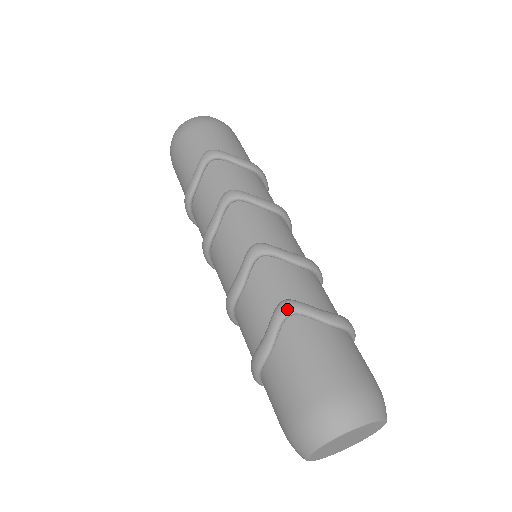
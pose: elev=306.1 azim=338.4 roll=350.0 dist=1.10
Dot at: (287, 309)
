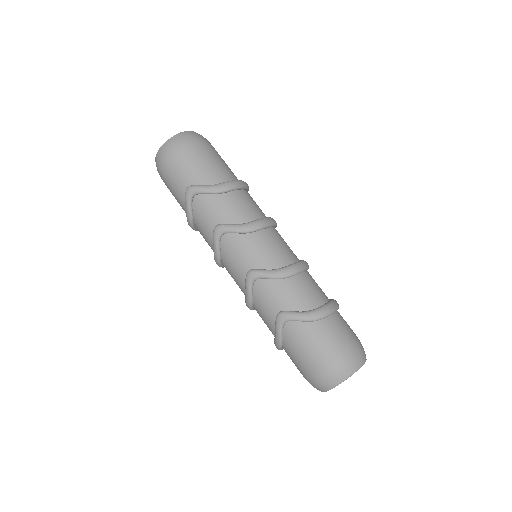
Dot at: (282, 320)
